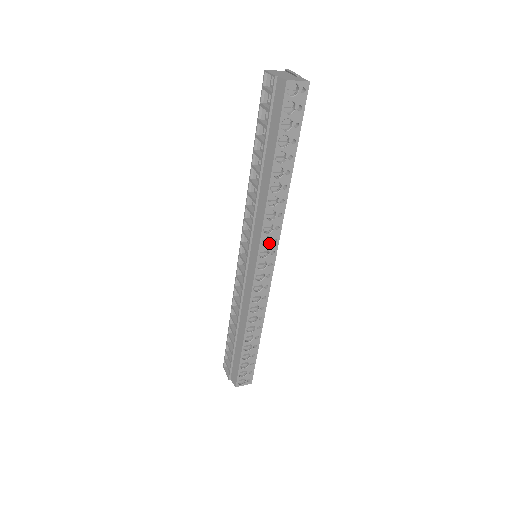
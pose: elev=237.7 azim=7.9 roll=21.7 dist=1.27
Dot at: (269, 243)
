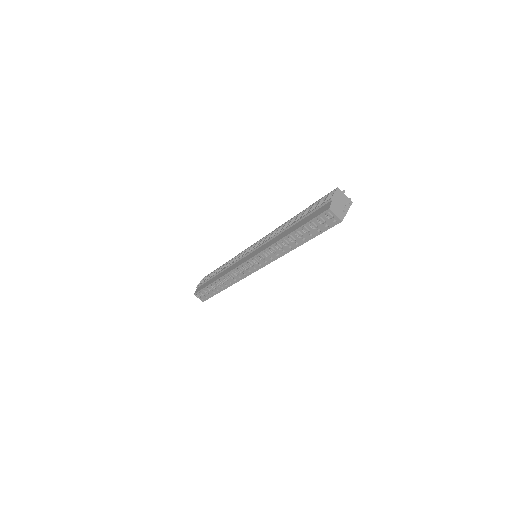
Dot at: (262, 259)
